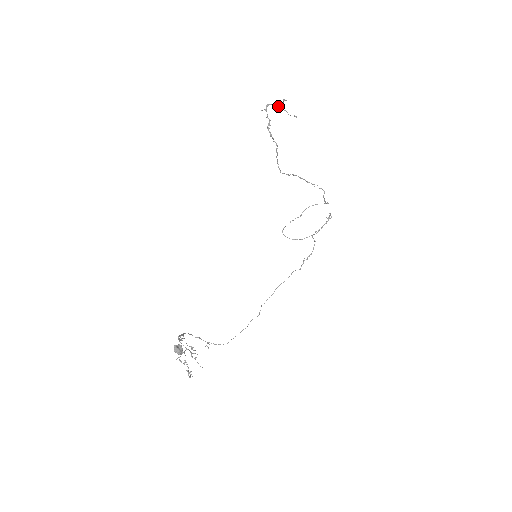
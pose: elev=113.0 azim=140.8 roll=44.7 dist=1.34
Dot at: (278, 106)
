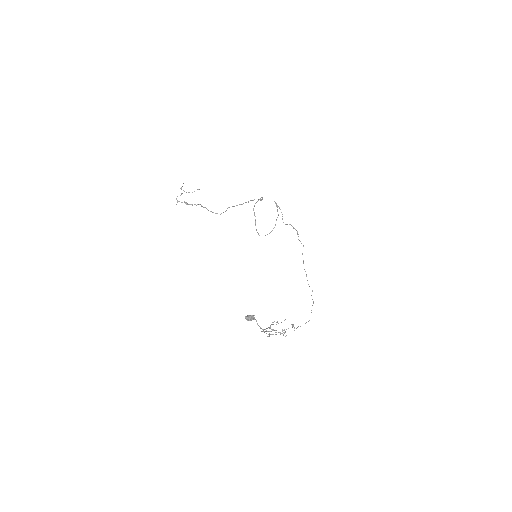
Dot at: occluded
